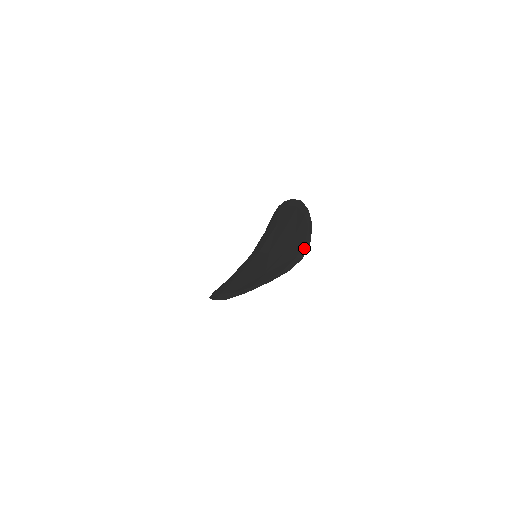
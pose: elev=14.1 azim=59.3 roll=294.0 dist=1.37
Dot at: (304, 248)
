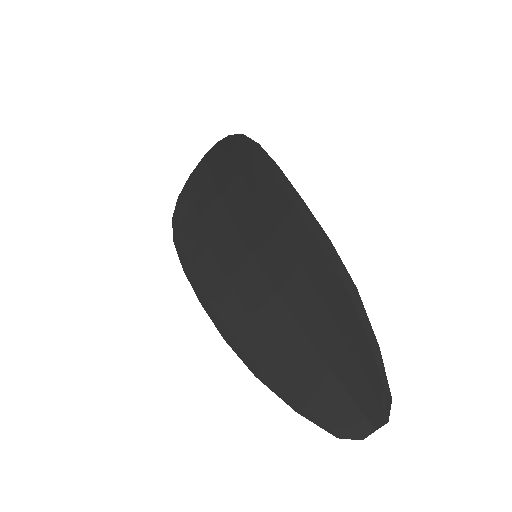
Dot at: (379, 420)
